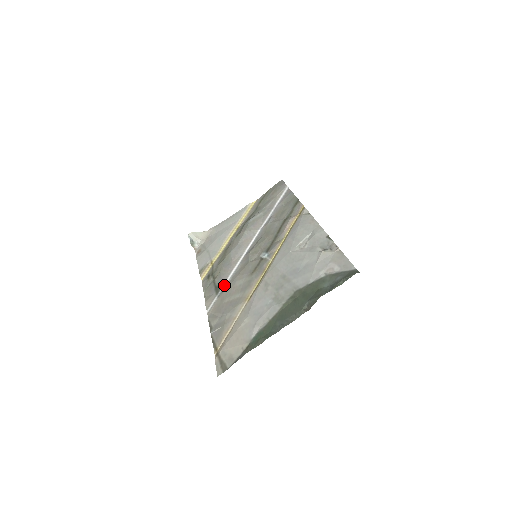
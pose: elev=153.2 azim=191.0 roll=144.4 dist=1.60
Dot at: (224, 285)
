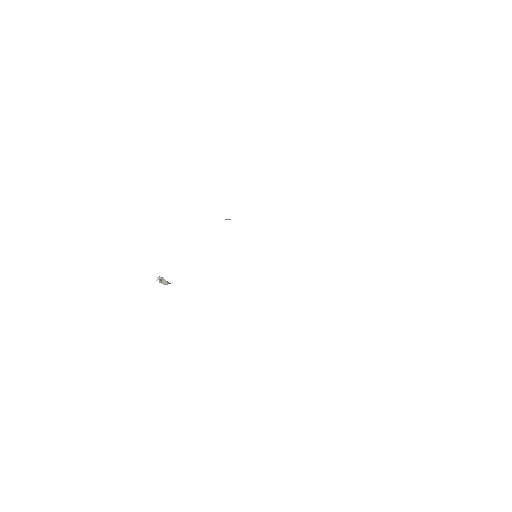
Dot at: occluded
